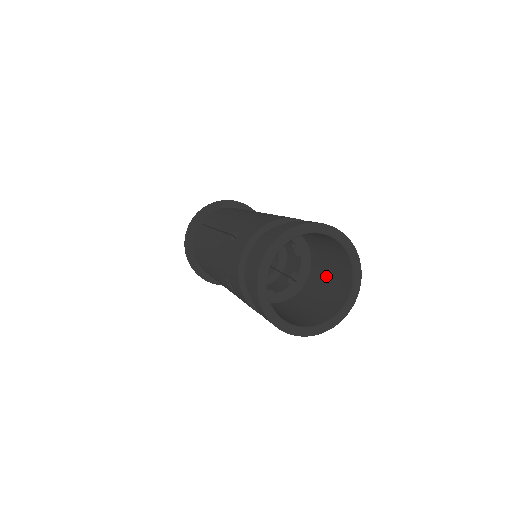
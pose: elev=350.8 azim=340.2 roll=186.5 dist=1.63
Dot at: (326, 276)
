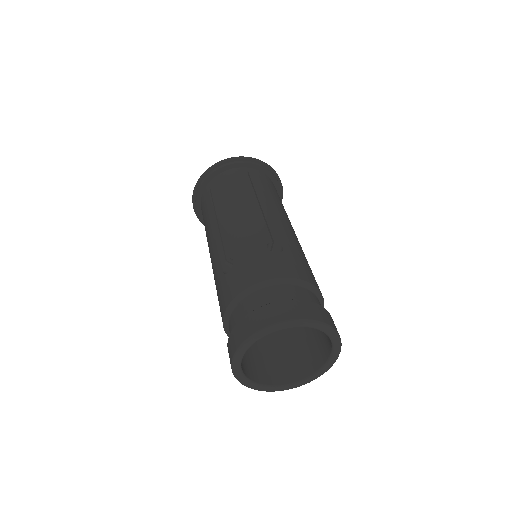
Dot at: occluded
